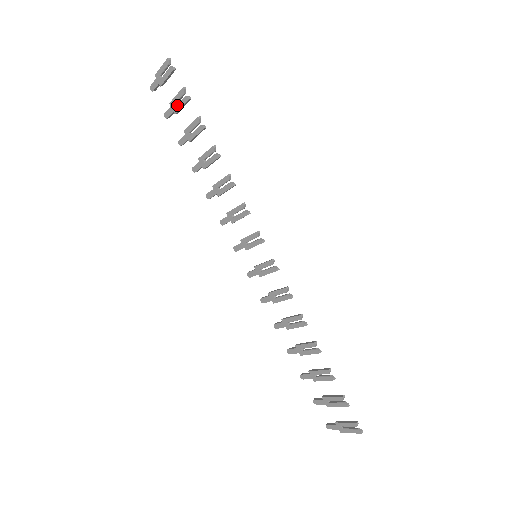
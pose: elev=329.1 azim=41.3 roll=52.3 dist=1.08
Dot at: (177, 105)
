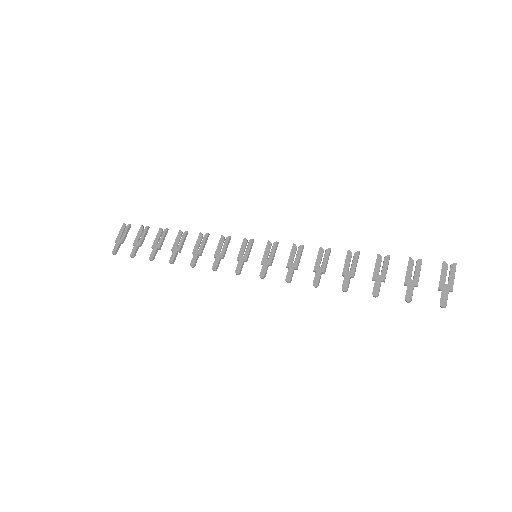
Dot at: (140, 239)
